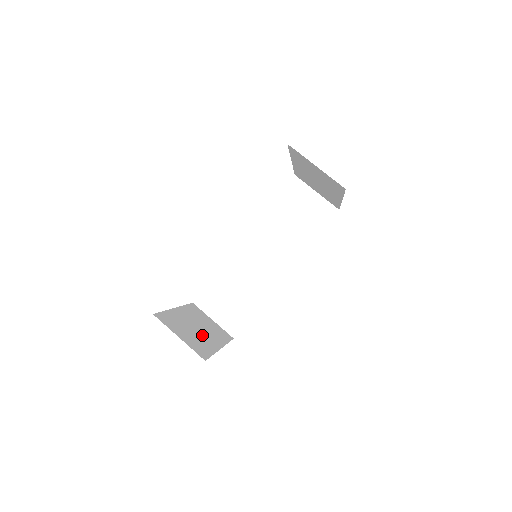
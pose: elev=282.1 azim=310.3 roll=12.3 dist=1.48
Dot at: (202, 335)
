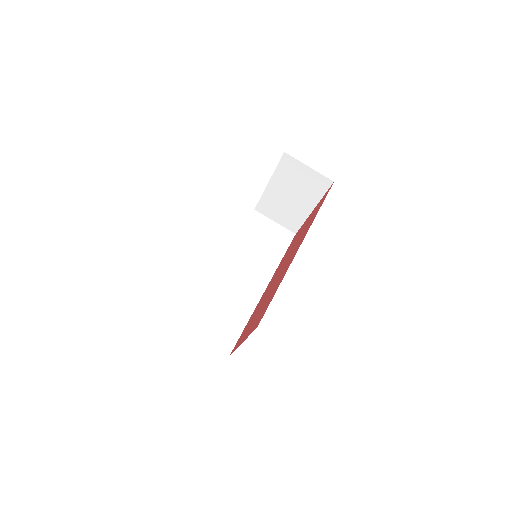
Dot at: occluded
